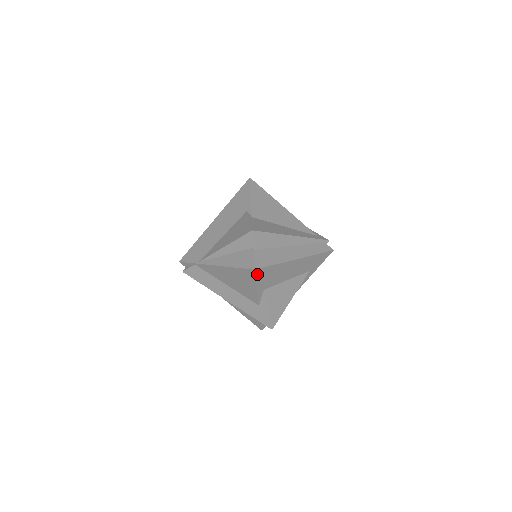
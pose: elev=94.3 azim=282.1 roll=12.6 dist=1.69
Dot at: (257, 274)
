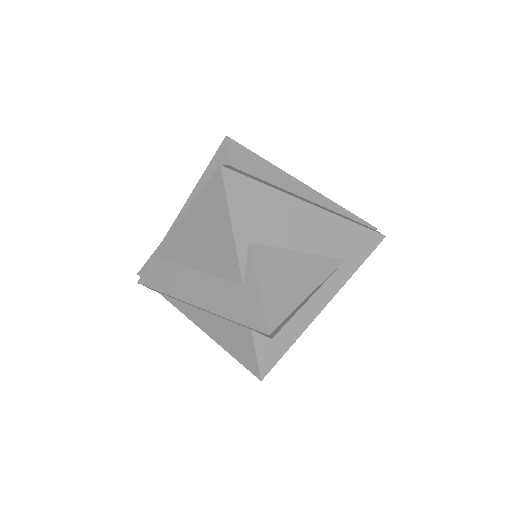
Dot at: (228, 184)
